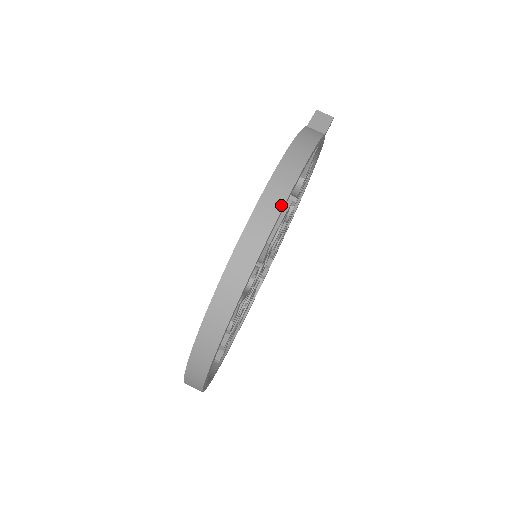
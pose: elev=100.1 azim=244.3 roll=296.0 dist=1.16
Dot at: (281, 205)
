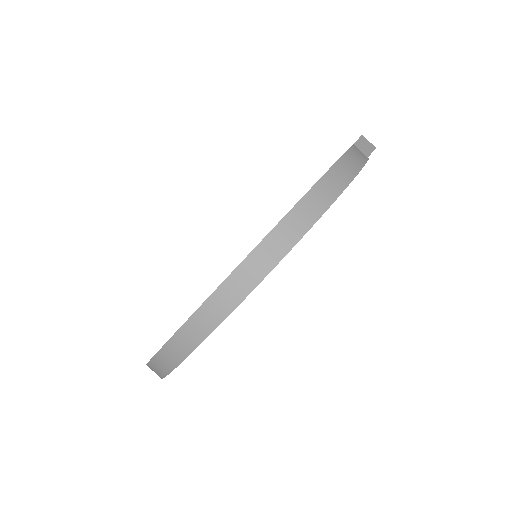
Dot at: (329, 203)
